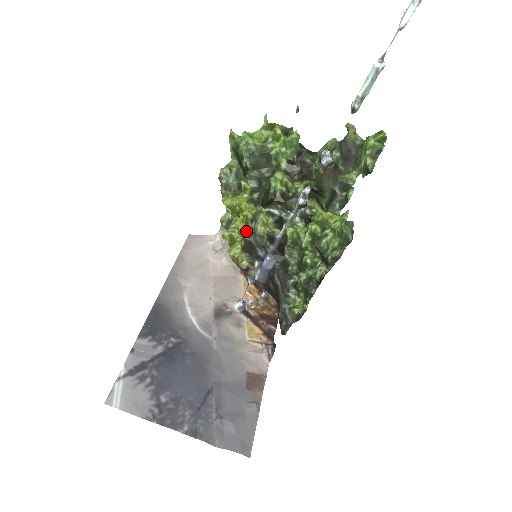
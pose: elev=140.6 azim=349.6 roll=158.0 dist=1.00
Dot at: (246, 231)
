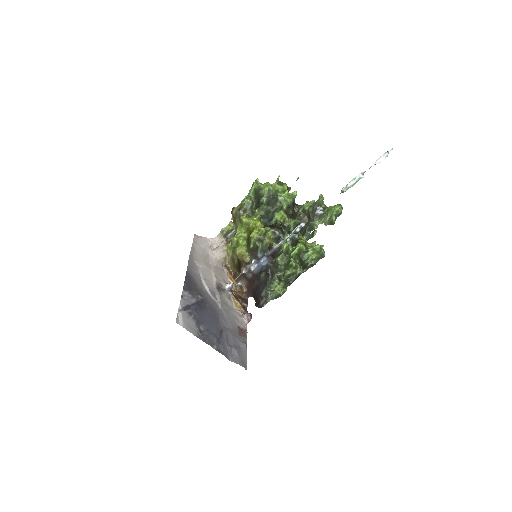
Dot at: (258, 239)
